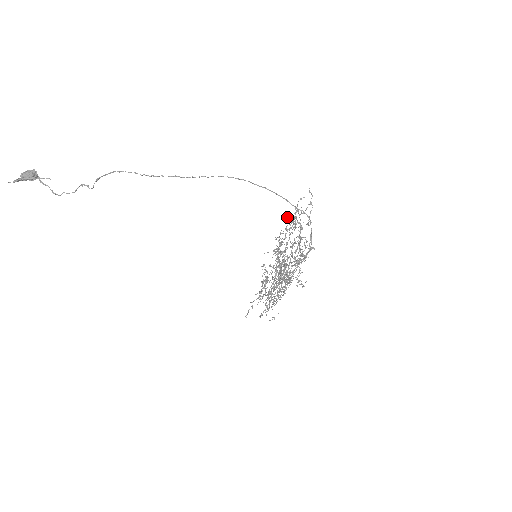
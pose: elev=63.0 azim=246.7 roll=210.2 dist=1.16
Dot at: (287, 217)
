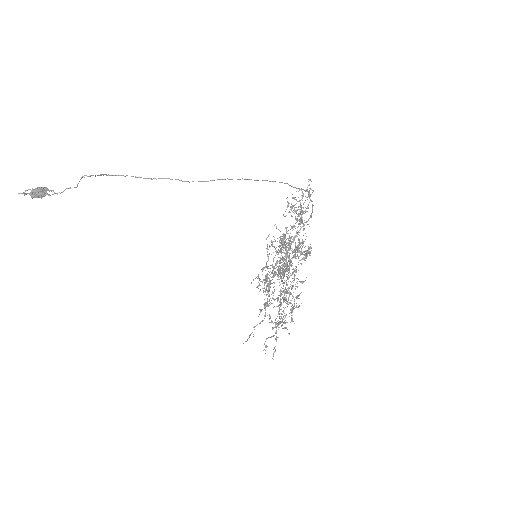
Dot at: occluded
